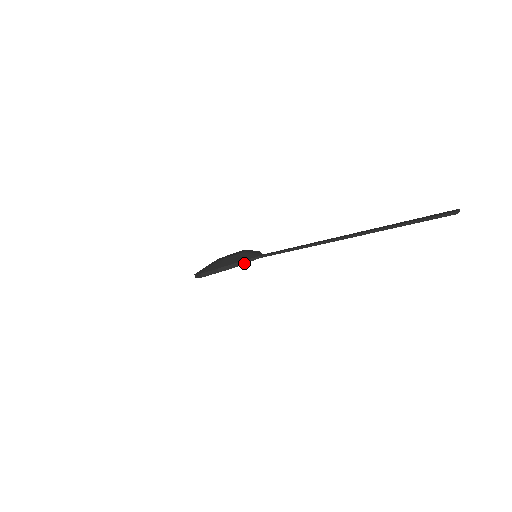
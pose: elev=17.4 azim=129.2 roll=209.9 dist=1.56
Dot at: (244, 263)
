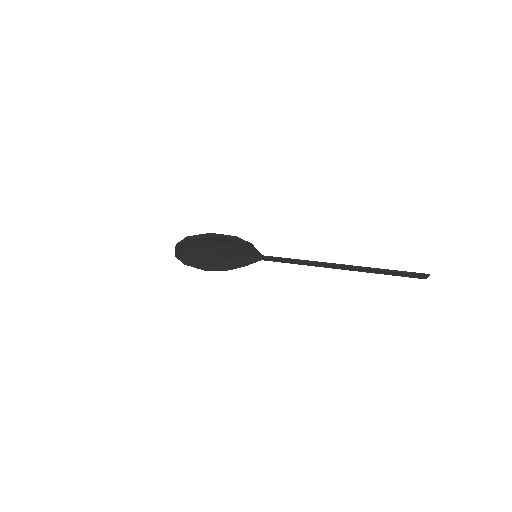
Dot at: (255, 249)
